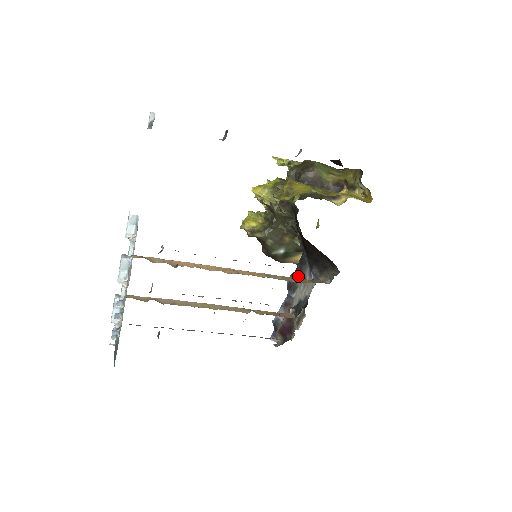
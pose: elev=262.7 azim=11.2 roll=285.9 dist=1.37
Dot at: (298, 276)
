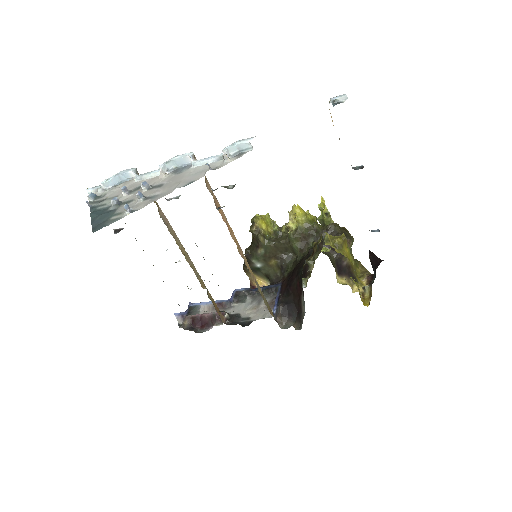
Dot at: (252, 295)
